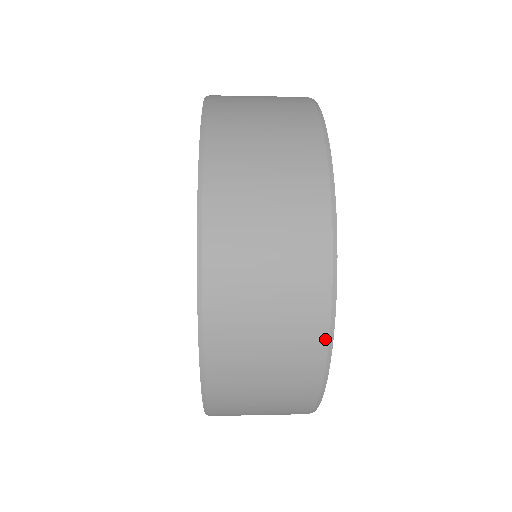
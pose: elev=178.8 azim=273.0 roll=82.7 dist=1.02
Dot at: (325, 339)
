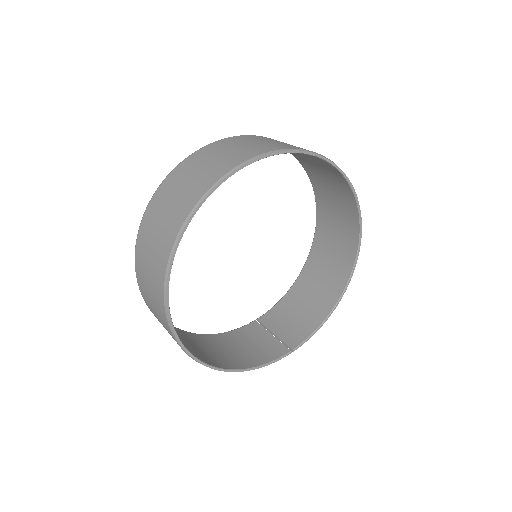
Dot at: (182, 349)
